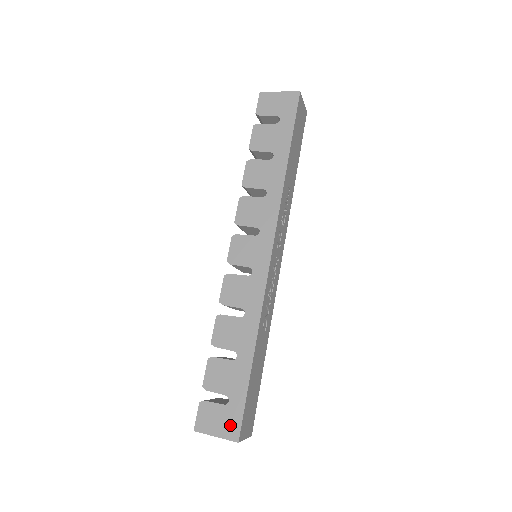
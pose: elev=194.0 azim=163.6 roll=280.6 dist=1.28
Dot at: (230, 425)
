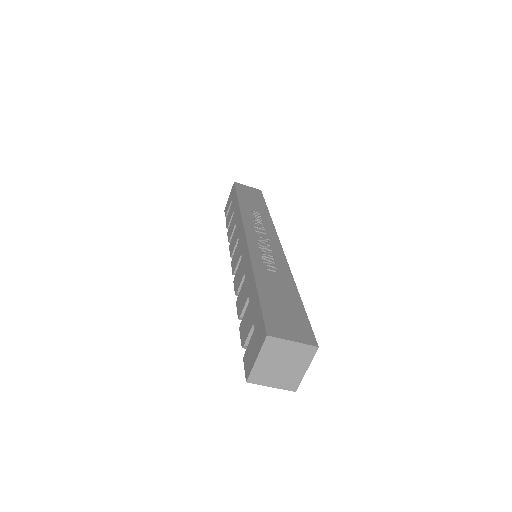
Dot at: (259, 336)
